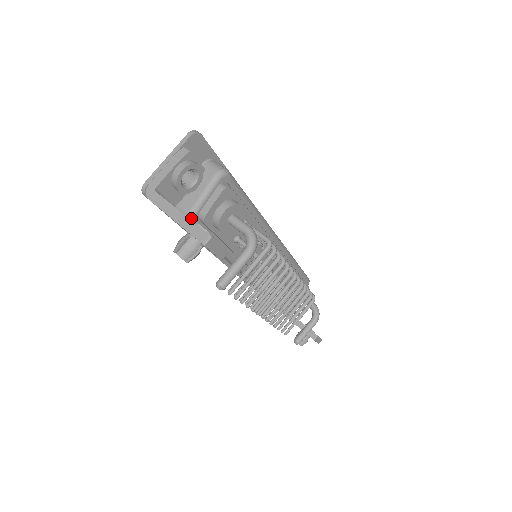
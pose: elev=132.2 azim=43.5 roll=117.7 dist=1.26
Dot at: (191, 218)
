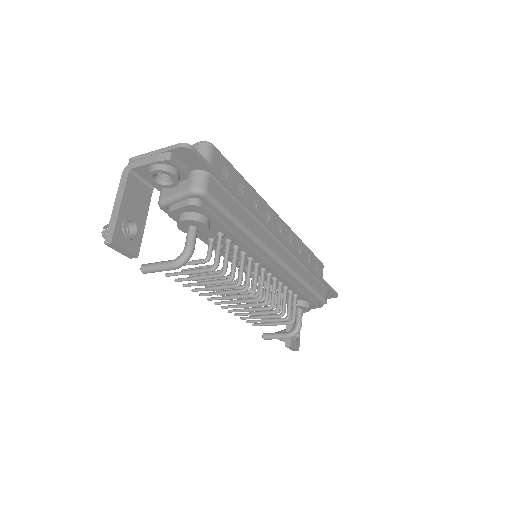
Dot at: (160, 205)
